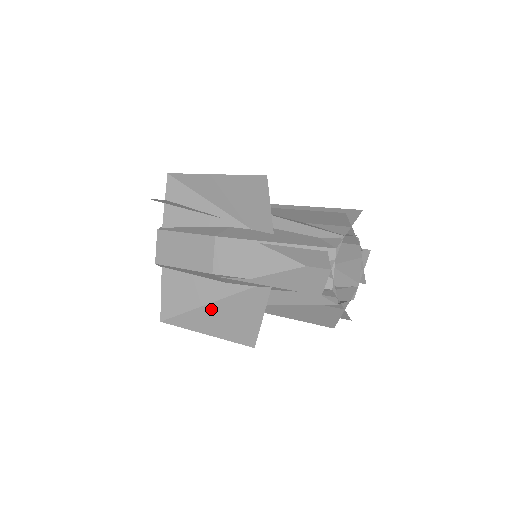
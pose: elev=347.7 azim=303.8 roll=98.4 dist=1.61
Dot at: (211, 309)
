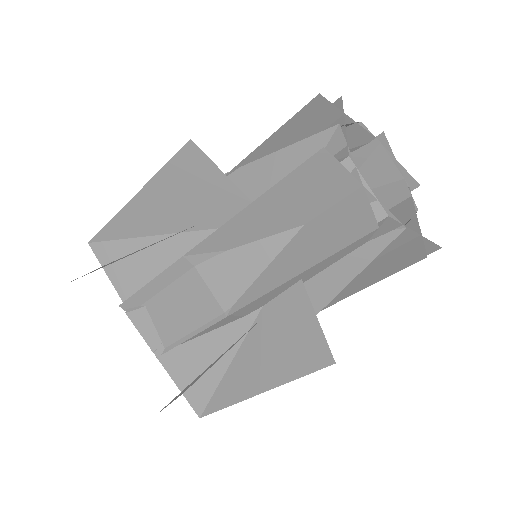
Dot at: occluded
